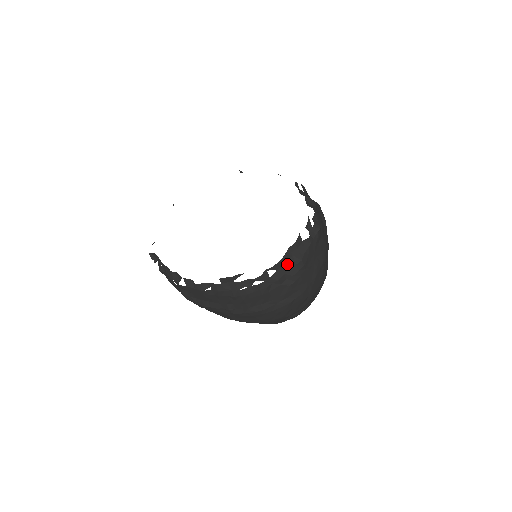
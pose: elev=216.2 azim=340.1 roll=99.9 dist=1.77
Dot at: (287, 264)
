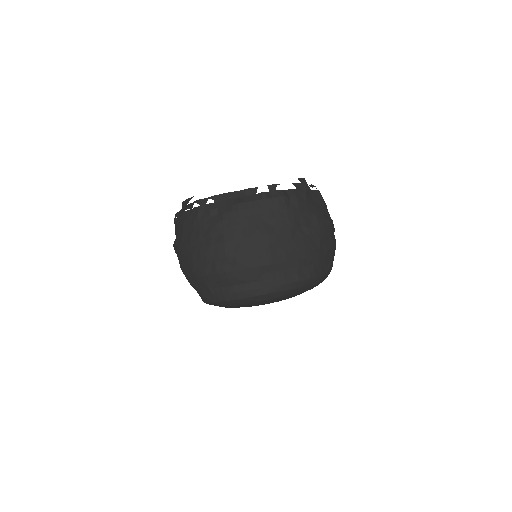
Dot at: (227, 201)
